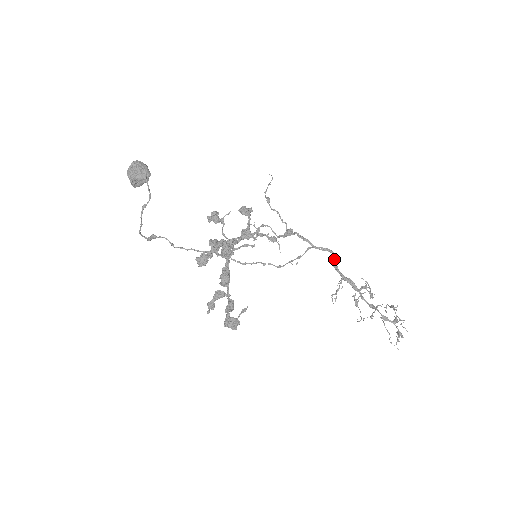
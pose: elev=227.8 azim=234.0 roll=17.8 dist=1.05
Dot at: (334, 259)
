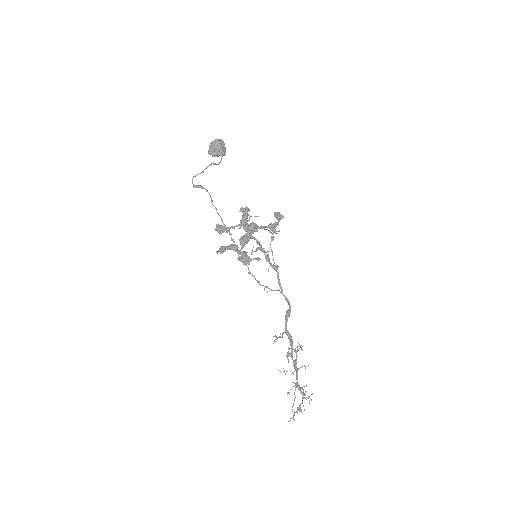
Dot at: (289, 312)
